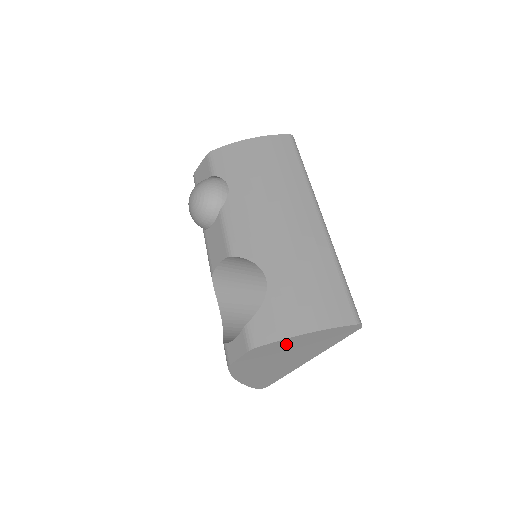
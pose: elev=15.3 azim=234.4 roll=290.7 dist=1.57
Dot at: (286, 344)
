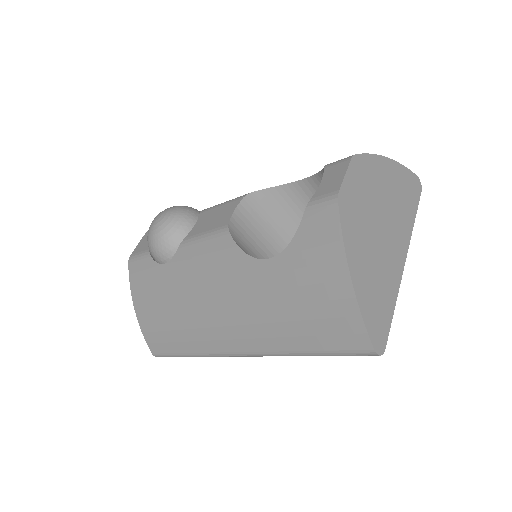
Dot at: (378, 173)
